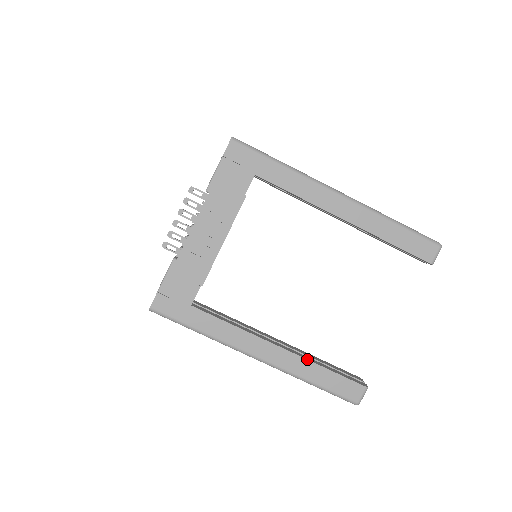
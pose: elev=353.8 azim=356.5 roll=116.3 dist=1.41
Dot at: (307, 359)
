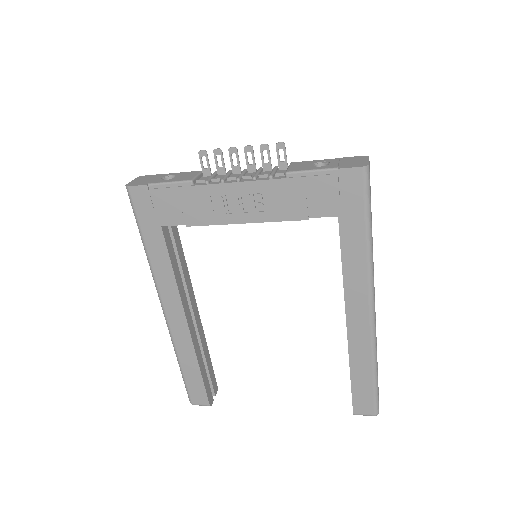
Dot at: (195, 351)
